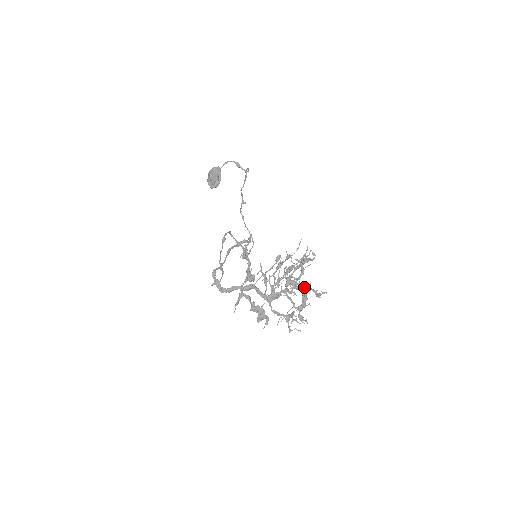
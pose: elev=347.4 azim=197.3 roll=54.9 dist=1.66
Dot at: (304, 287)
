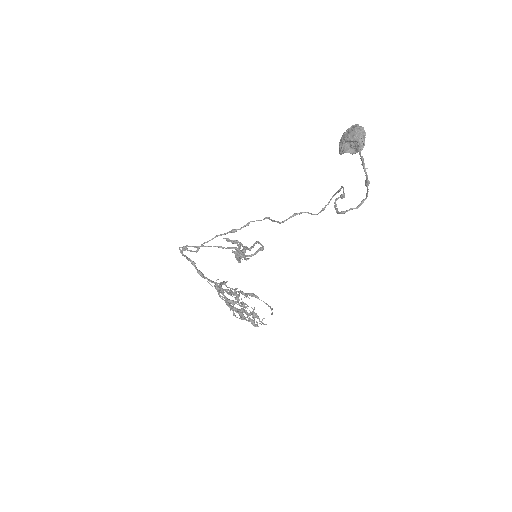
Dot at: occluded
